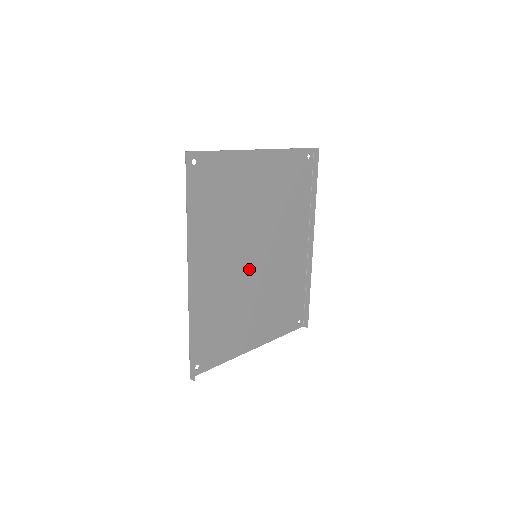
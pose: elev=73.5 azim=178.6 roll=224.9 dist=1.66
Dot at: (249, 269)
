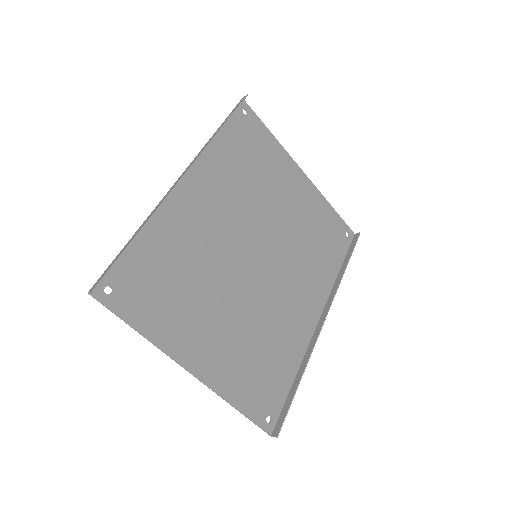
Dot at: (242, 260)
